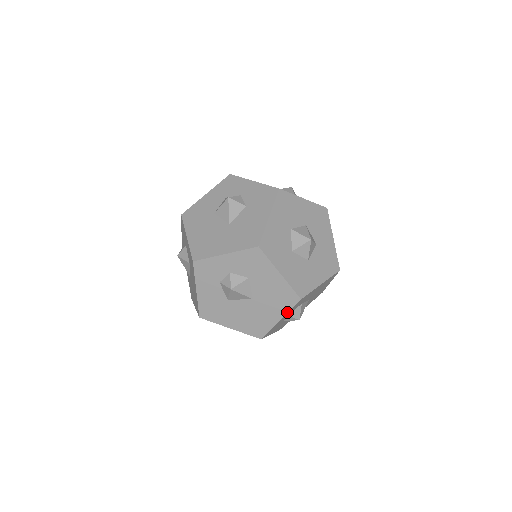
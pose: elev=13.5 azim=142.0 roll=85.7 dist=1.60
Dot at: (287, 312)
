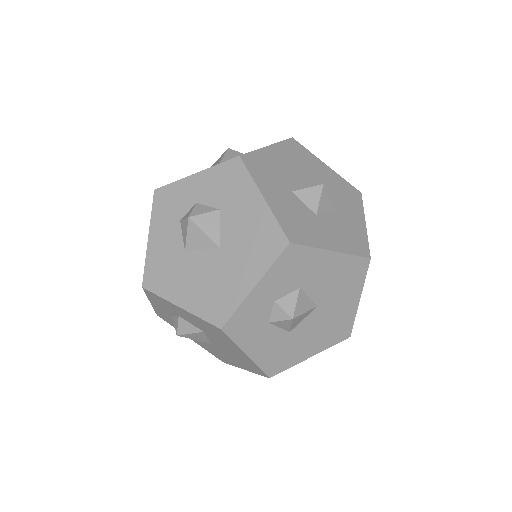
Dot at: (266, 270)
